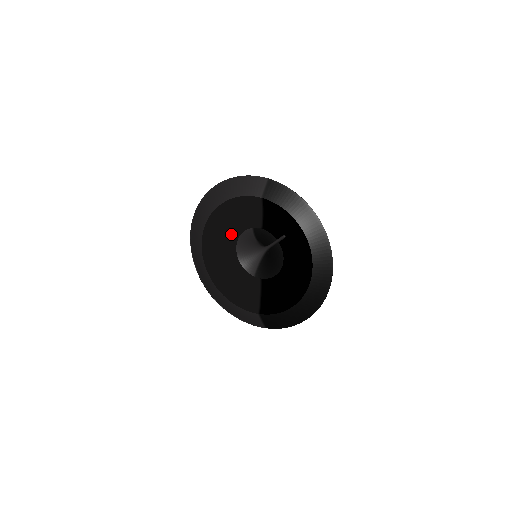
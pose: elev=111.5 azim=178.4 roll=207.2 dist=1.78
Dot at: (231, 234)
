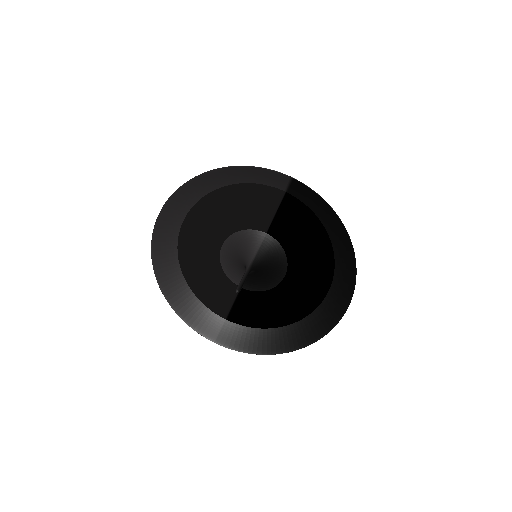
Dot at: (218, 231)
